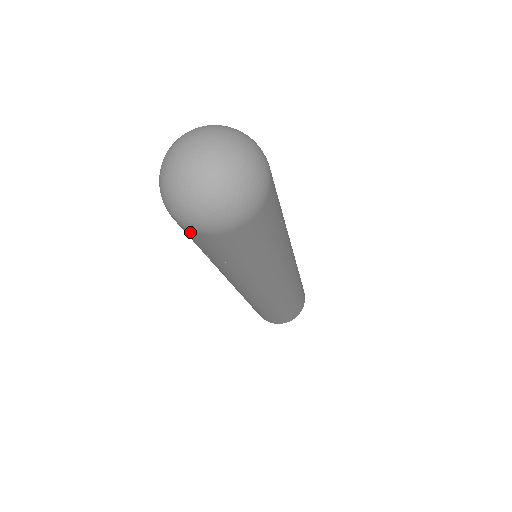
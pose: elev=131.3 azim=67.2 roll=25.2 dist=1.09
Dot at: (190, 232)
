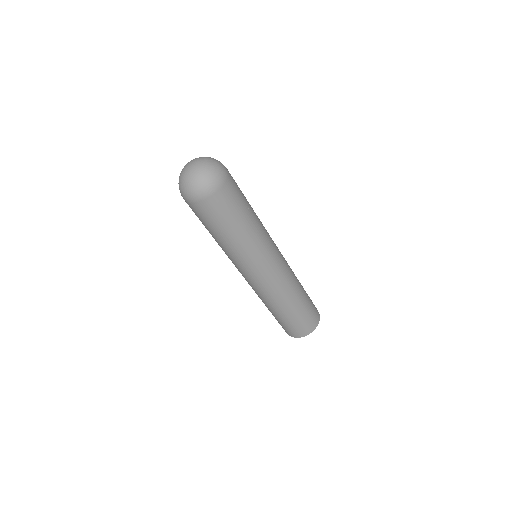
Dot at: occluded
